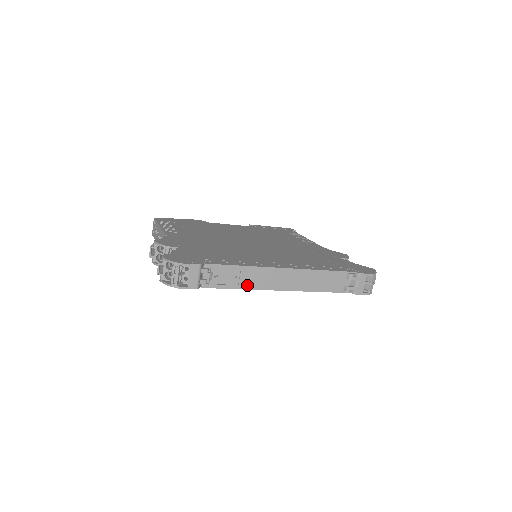
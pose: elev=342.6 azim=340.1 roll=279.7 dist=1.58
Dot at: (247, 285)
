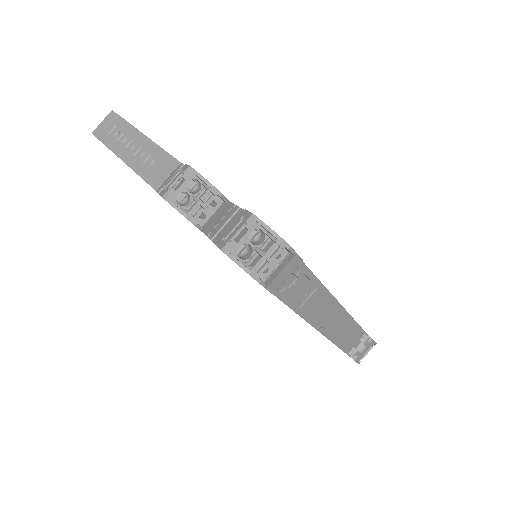
Dot at: (306, 311)
